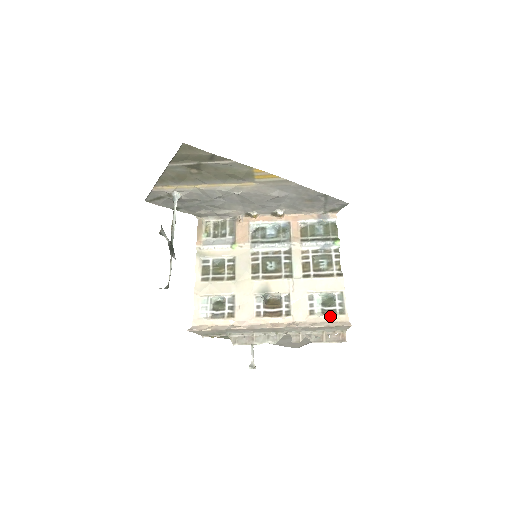
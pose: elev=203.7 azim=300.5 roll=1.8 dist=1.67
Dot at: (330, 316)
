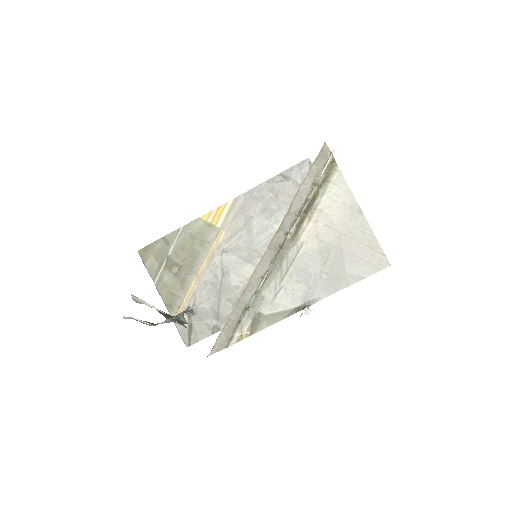
Dot at: occluded
